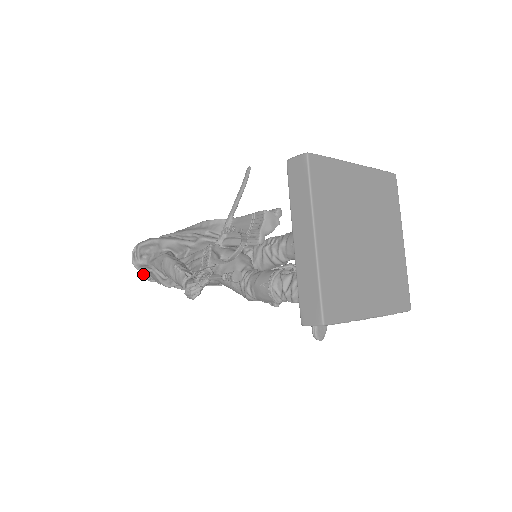
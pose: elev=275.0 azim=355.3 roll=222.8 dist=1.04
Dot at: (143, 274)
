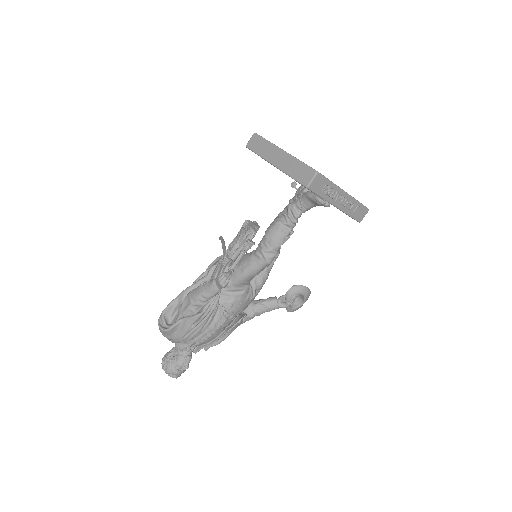
Dot at: (169, 368)
